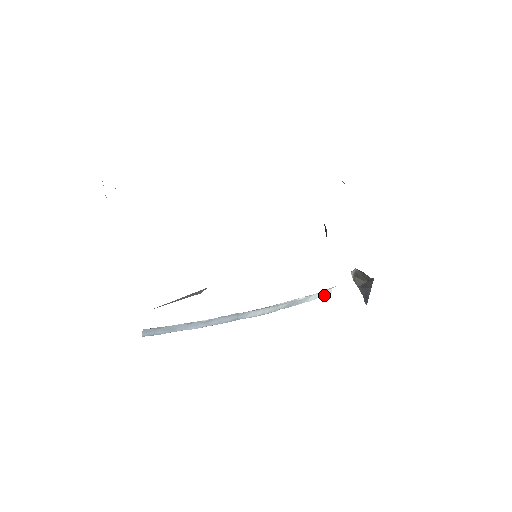
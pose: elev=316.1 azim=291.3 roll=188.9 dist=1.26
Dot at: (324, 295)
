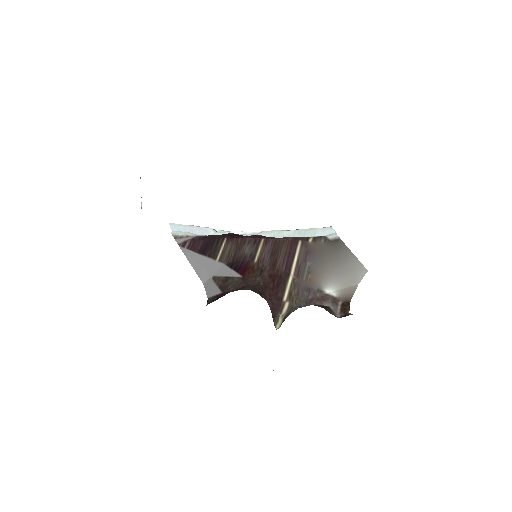
Dot at: occluded
